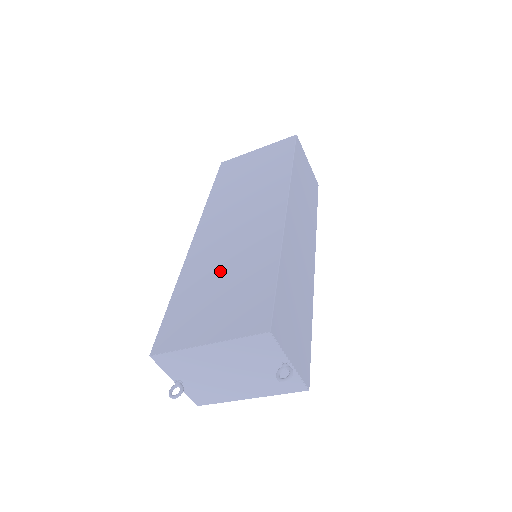
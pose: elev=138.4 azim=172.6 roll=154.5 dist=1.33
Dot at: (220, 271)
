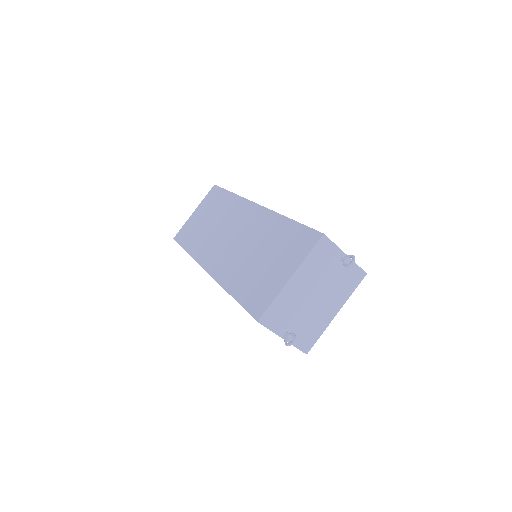
Dot at: (251, 257)
